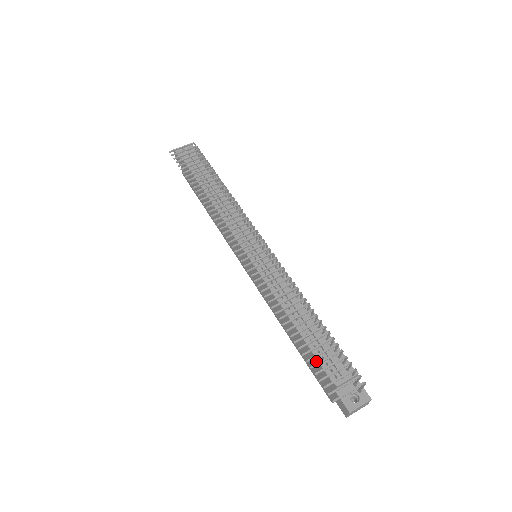
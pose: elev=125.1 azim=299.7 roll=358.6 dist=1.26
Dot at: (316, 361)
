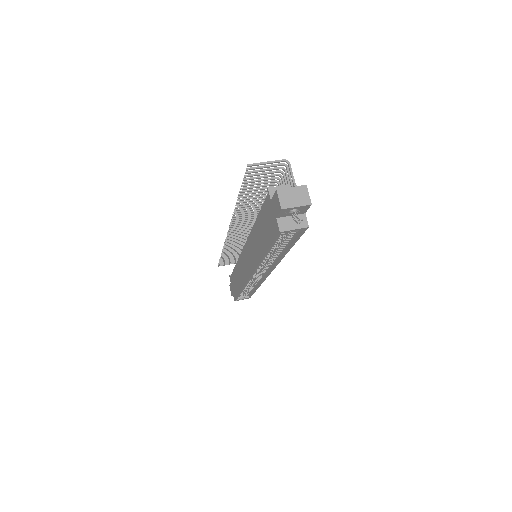
Dot at: (263, 210)
